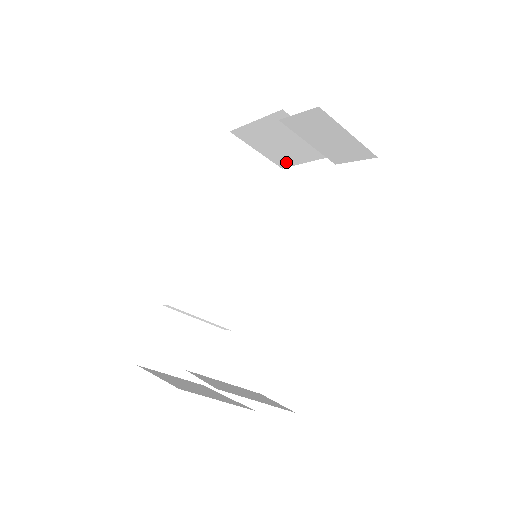
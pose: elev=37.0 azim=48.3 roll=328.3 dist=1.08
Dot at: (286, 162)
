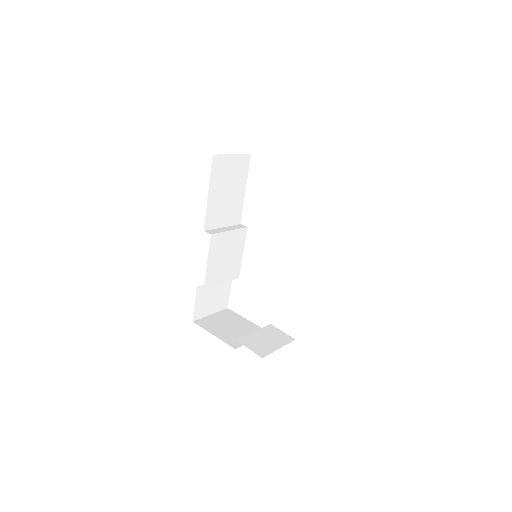
Dot at: occluded
